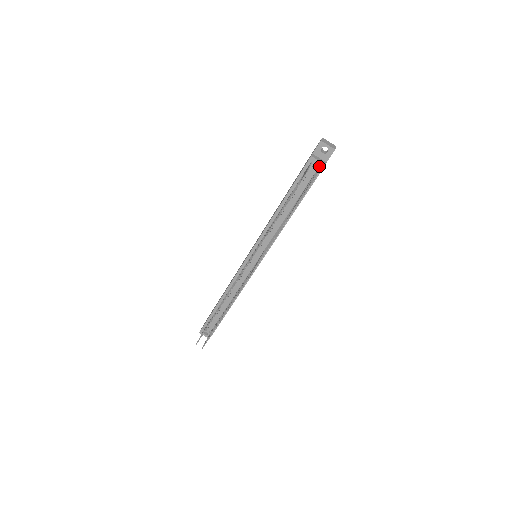
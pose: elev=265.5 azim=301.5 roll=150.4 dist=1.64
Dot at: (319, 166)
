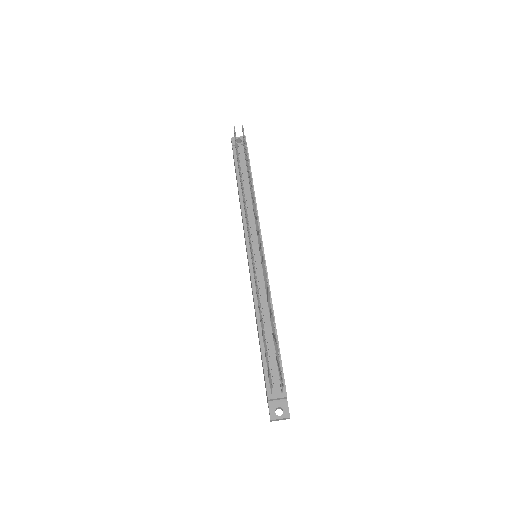
Dot at: (243, 147)
